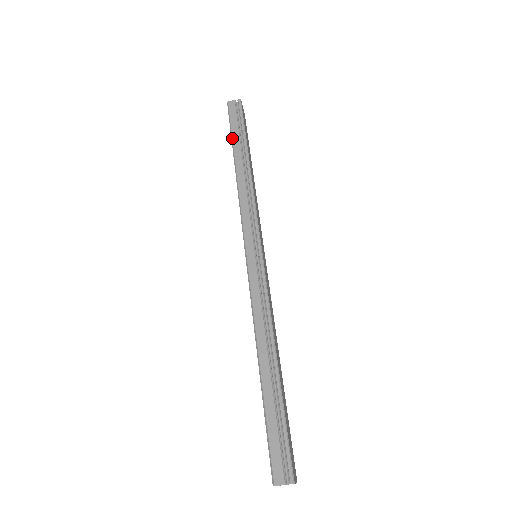
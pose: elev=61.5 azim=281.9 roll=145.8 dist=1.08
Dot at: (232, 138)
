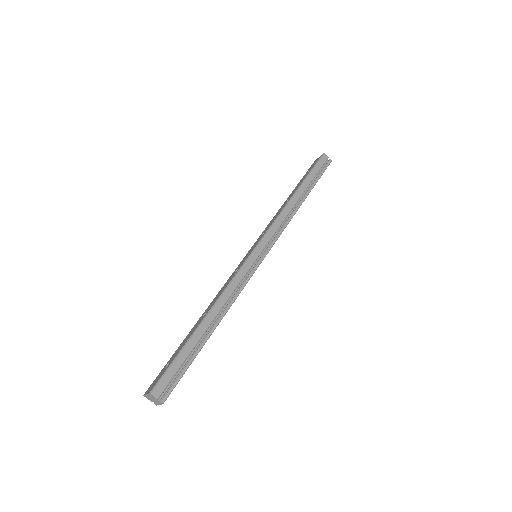
Dot at: (308, 176)
